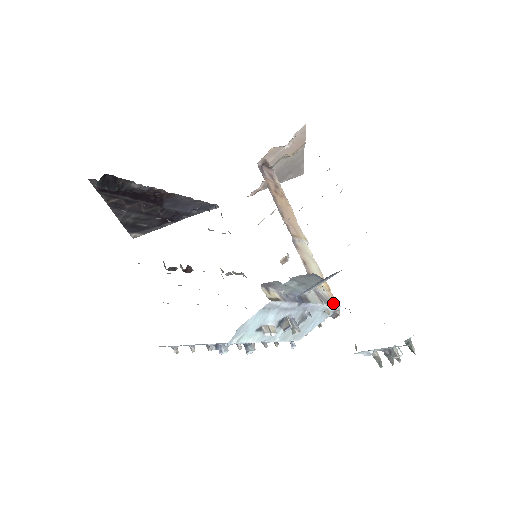
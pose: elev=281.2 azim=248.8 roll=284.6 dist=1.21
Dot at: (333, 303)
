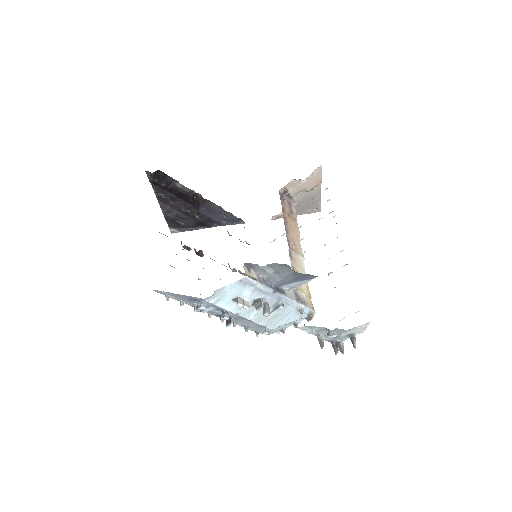
Dot at: (308, 306)
